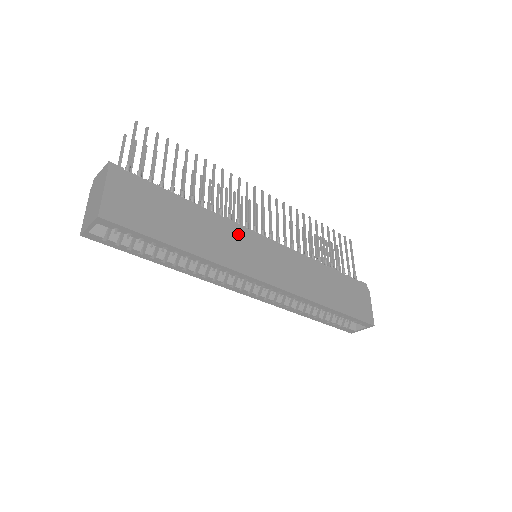
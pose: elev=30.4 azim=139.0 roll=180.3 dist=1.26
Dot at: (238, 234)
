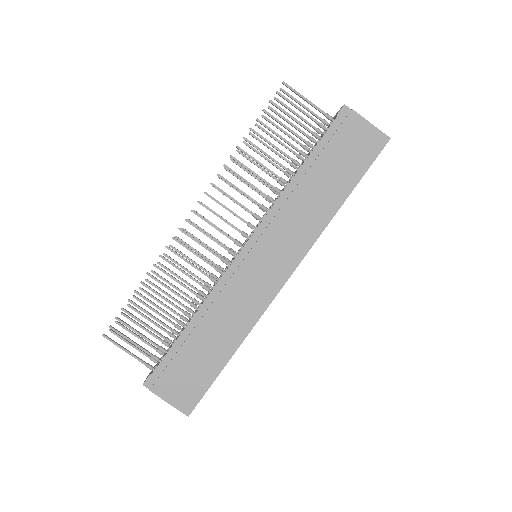
Dot at: (232, 287)
